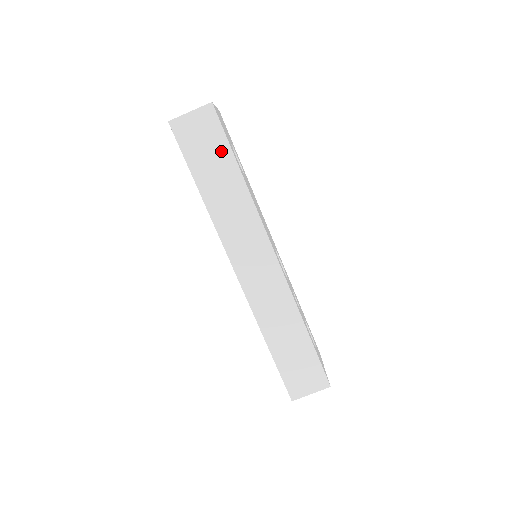
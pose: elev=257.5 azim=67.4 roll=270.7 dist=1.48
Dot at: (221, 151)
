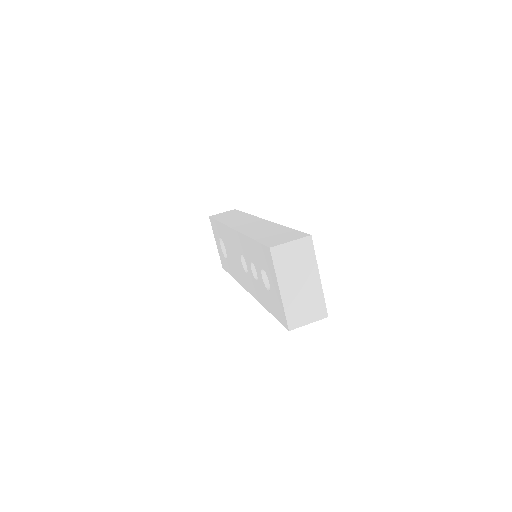
Dot at: (235, 213)
